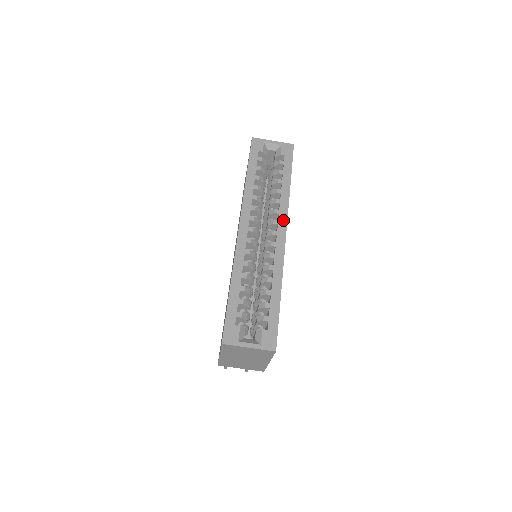
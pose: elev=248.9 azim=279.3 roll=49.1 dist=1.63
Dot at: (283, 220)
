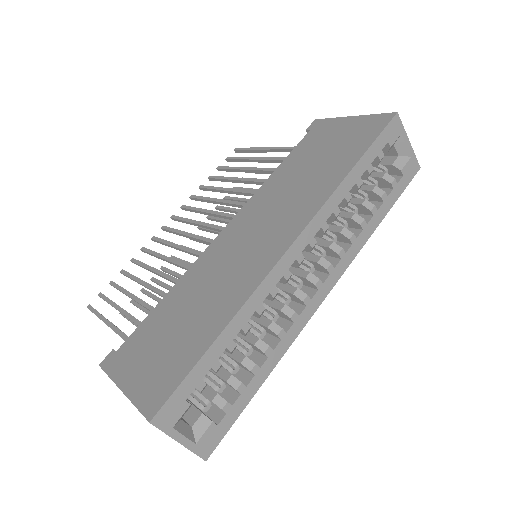
Dot at: (339, 272)
